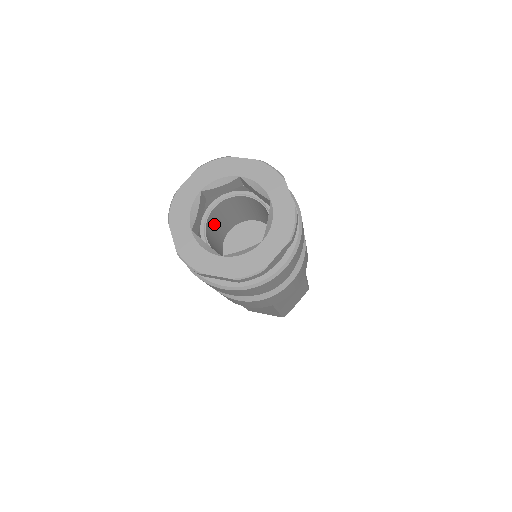
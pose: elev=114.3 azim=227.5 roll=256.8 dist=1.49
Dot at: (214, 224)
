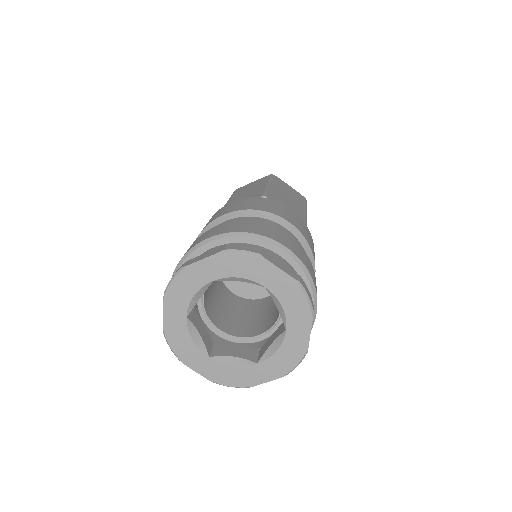
Dot at: (210, 298)
